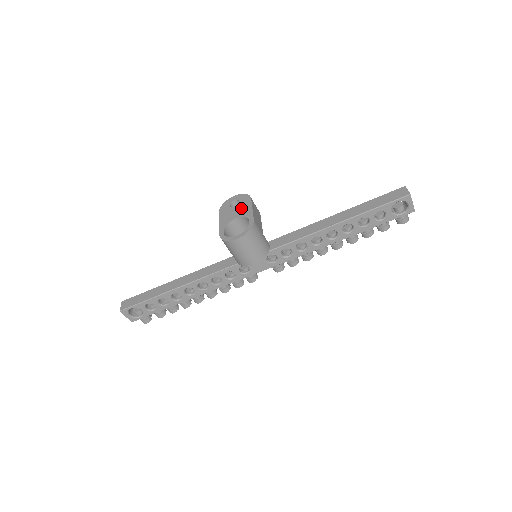
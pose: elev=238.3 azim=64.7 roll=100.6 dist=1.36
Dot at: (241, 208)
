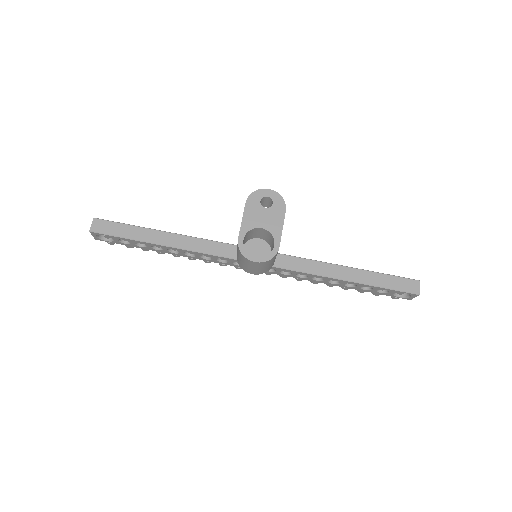
Dot at: (271, 217)
